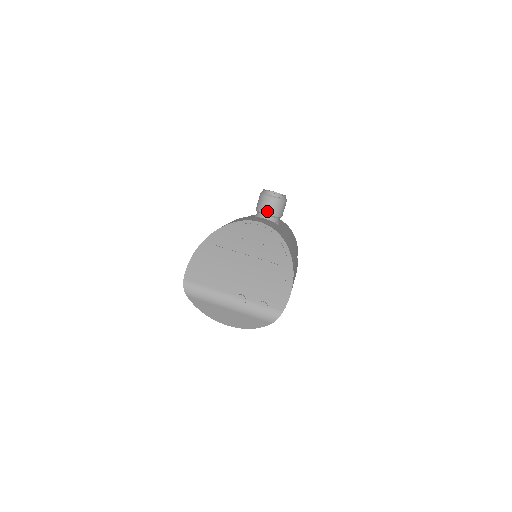
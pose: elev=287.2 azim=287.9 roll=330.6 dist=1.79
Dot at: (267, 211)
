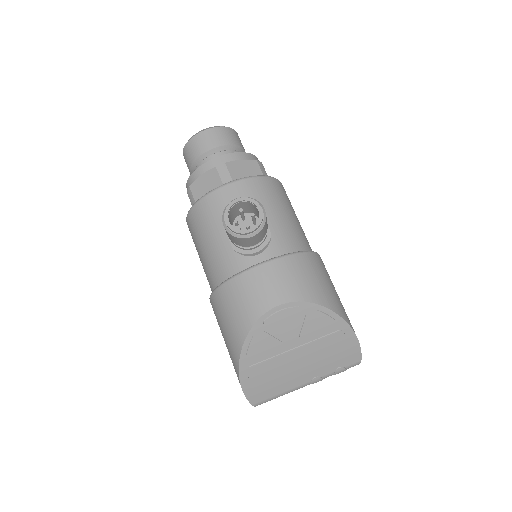
Dot at: (252, 244)
